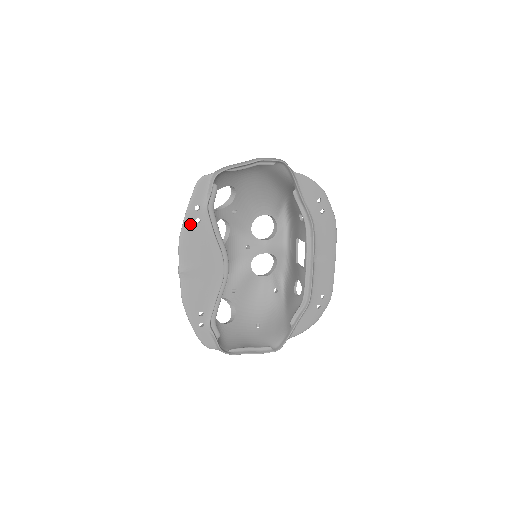
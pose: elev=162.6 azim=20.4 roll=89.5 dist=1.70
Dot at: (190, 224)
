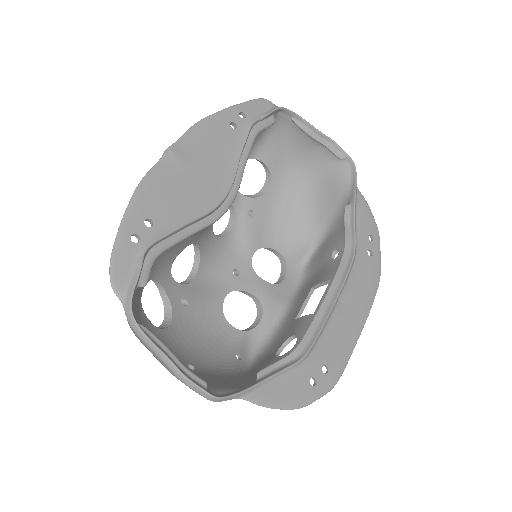
Dot at: (223, 120)
